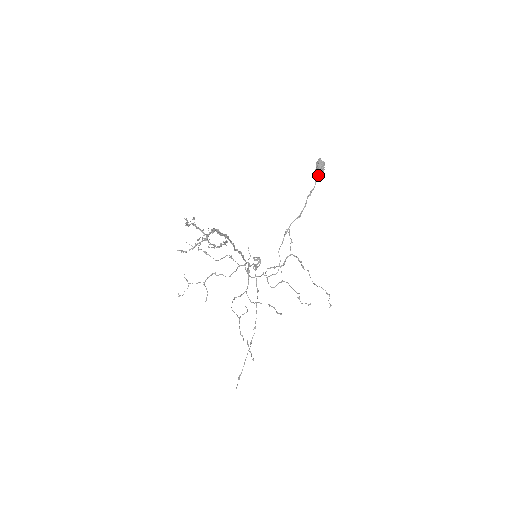
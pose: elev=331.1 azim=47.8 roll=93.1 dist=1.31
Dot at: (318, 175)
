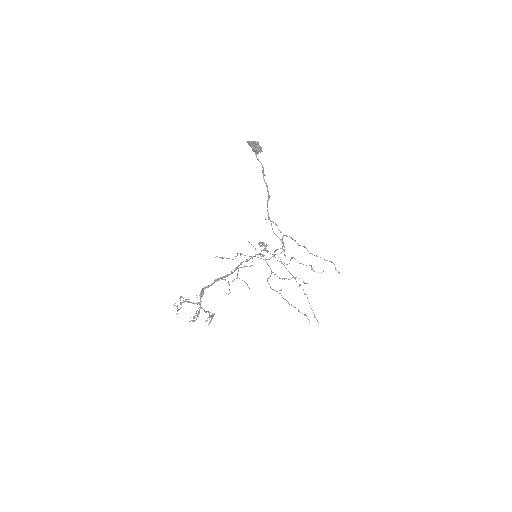
Dot at: occluded
